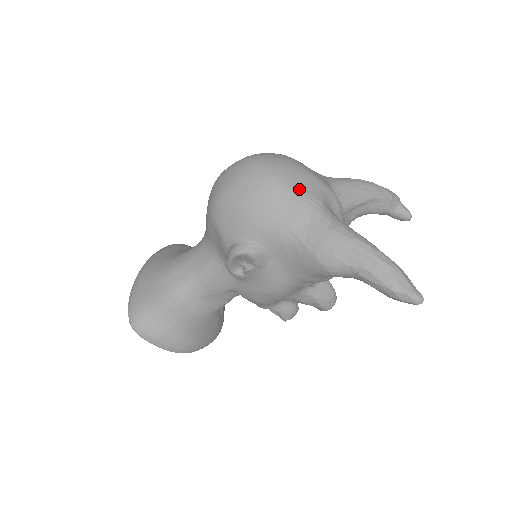
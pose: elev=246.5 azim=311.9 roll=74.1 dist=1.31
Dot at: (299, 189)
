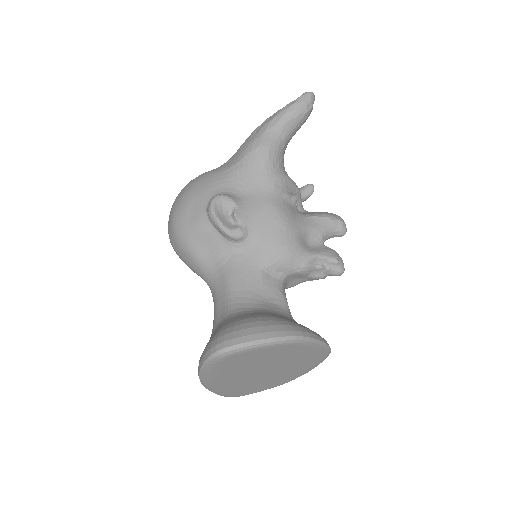
Dot at: occluded
